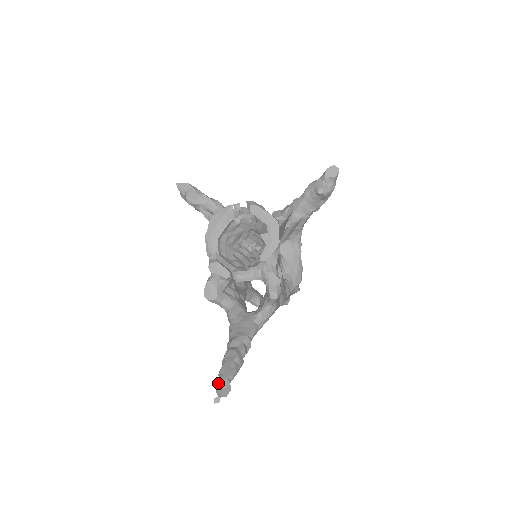
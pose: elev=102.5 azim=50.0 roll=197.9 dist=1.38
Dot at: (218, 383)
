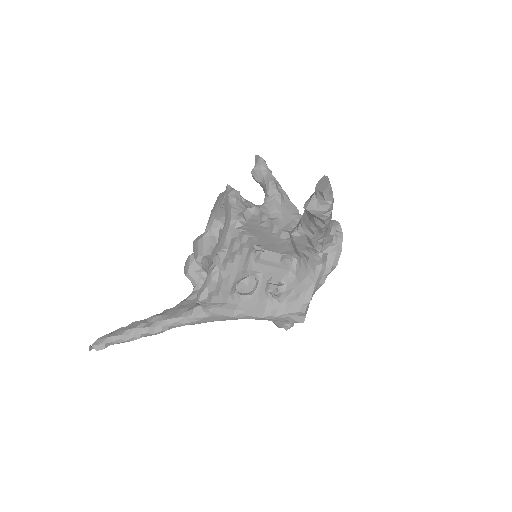
Dot at: (102, 336)
